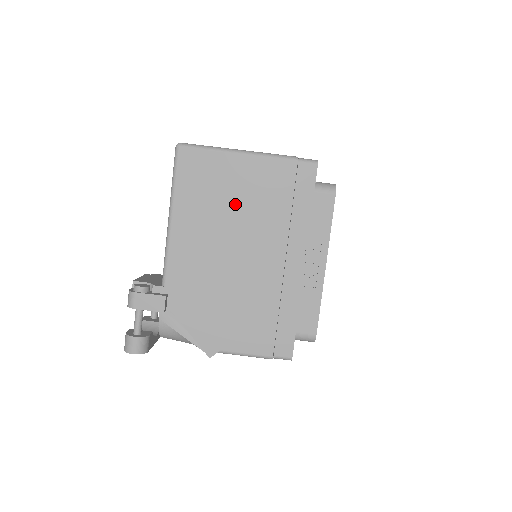
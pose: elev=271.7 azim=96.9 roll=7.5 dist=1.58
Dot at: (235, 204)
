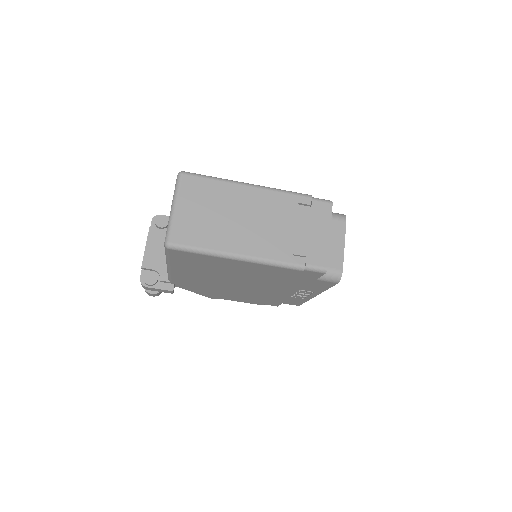
Dot at: (233, 273)
